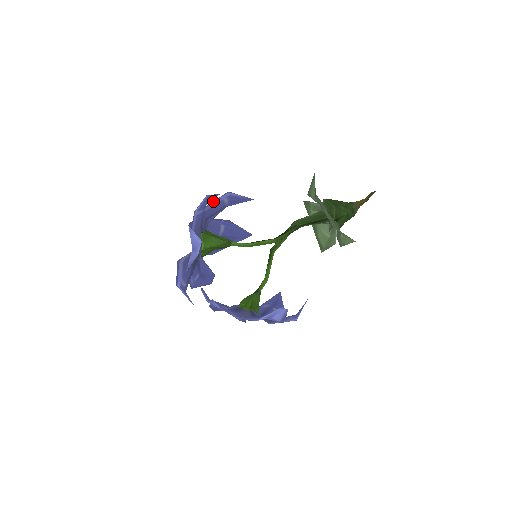
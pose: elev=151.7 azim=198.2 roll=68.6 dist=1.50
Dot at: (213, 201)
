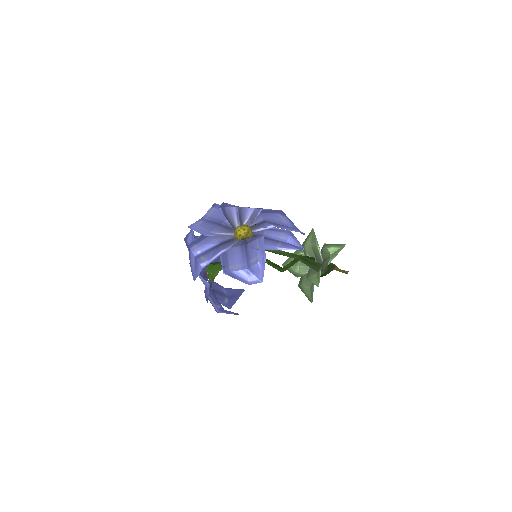
Dot at: occluded
